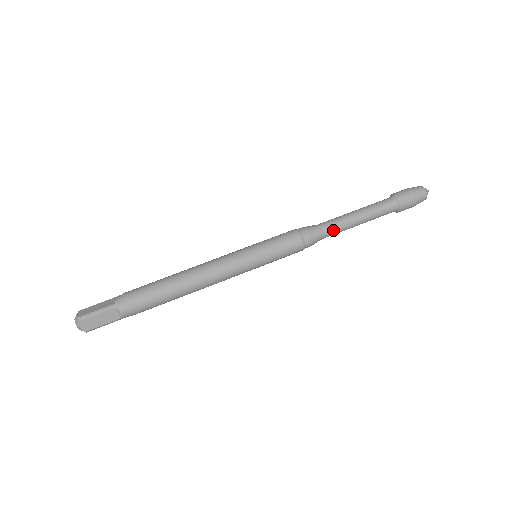
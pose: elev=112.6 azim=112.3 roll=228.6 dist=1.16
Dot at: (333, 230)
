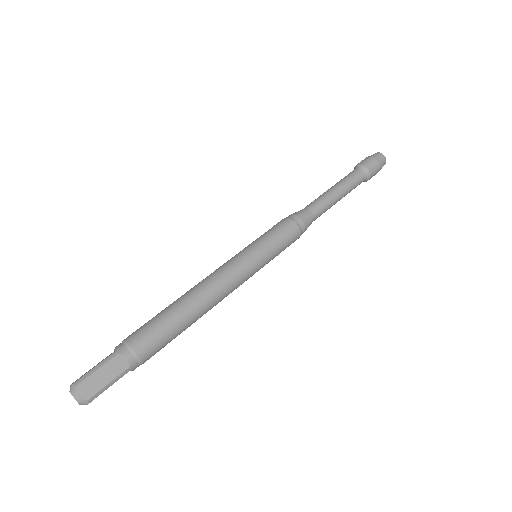
Dot at: (319, 207)
